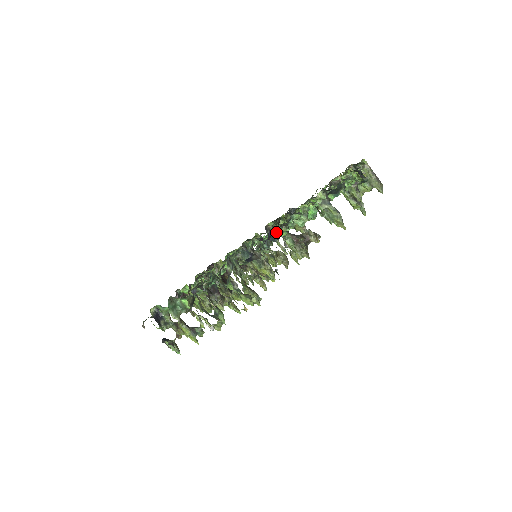
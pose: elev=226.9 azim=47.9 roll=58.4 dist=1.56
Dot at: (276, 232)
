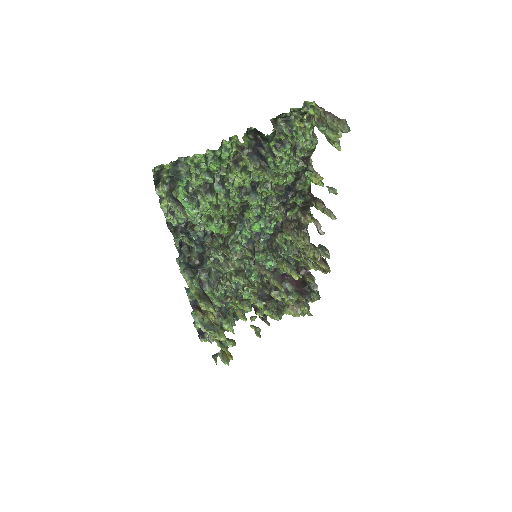
Dot at: (190, 234)
